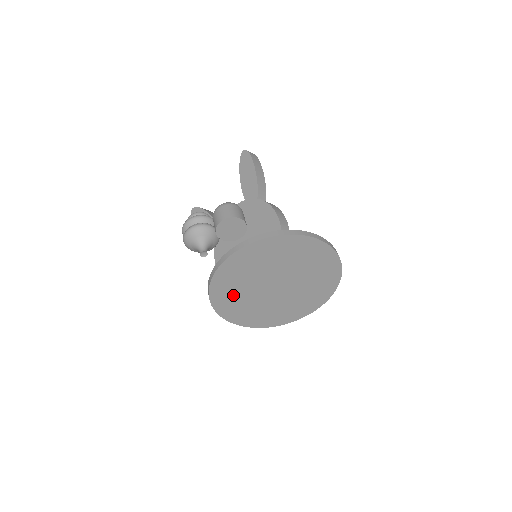
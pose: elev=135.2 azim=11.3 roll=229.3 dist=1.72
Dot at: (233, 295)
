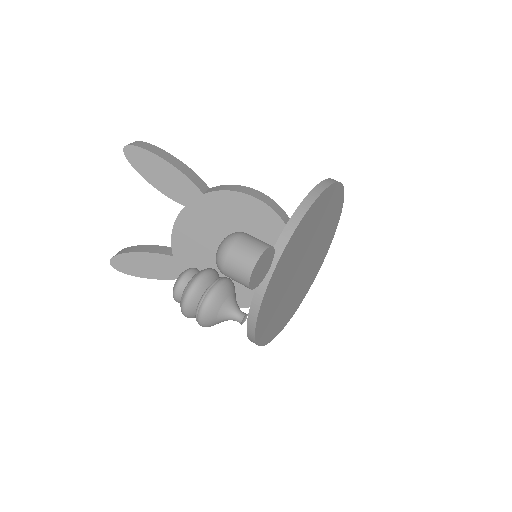
Dot at: (273, 317)
